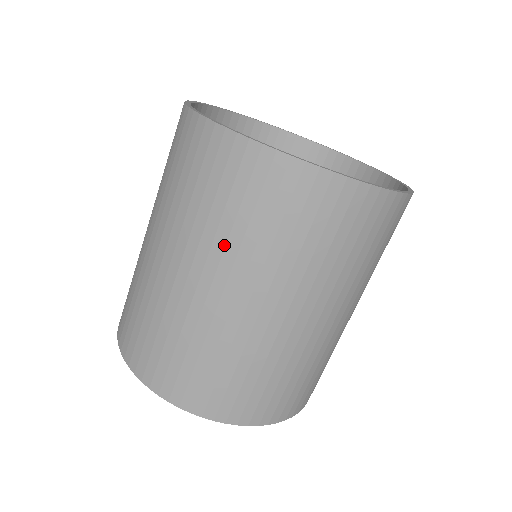
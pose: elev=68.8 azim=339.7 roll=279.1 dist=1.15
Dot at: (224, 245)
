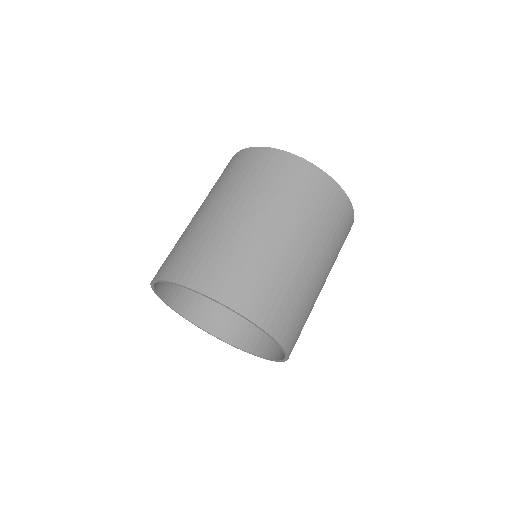
Dot at: occluded
